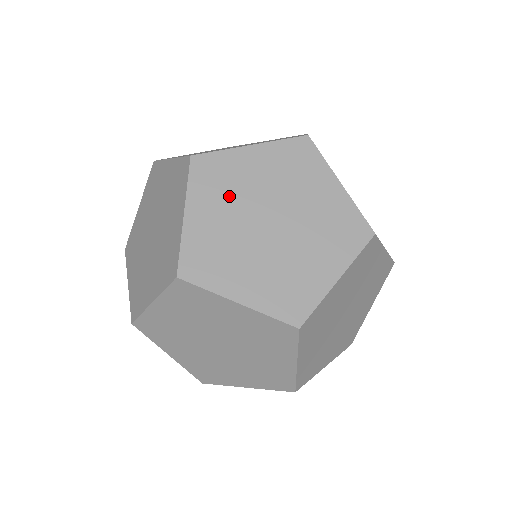
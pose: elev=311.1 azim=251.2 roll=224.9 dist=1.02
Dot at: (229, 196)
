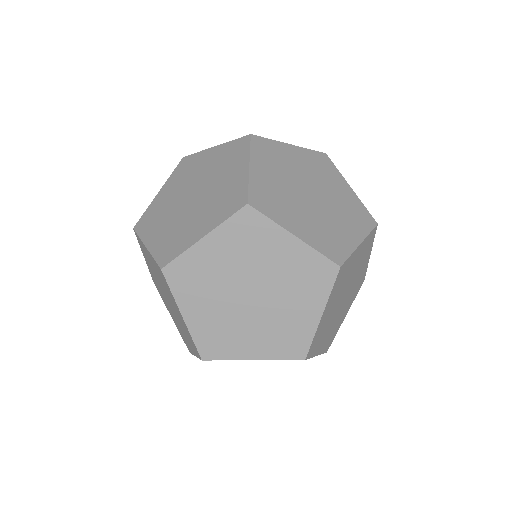
Dot at: (208, 288)
